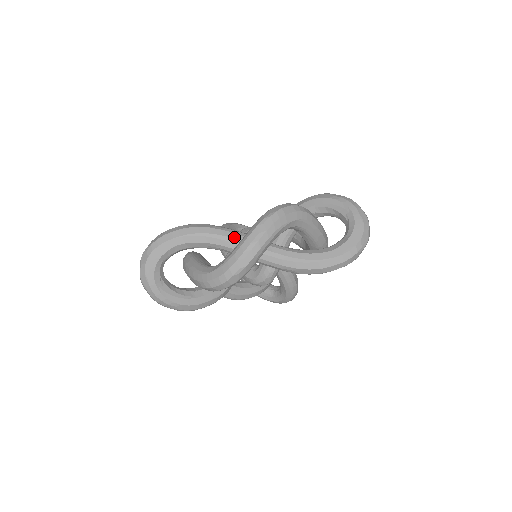
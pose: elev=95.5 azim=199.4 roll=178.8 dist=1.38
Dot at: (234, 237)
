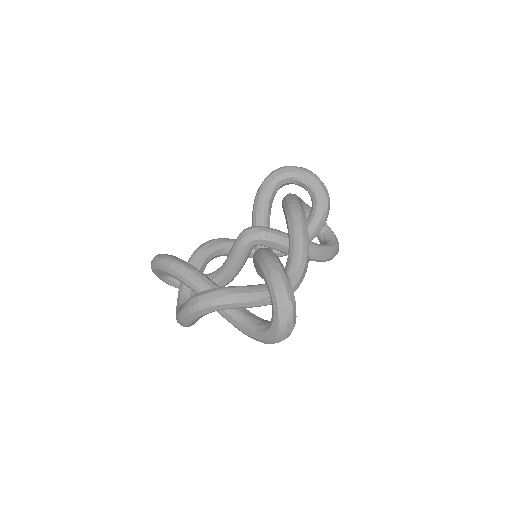
Dot at: (191, 286)
